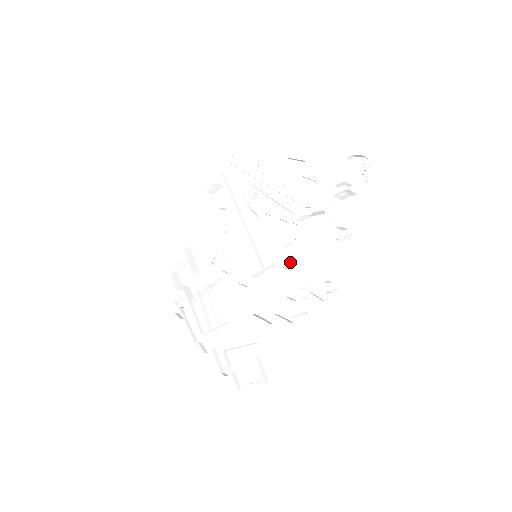
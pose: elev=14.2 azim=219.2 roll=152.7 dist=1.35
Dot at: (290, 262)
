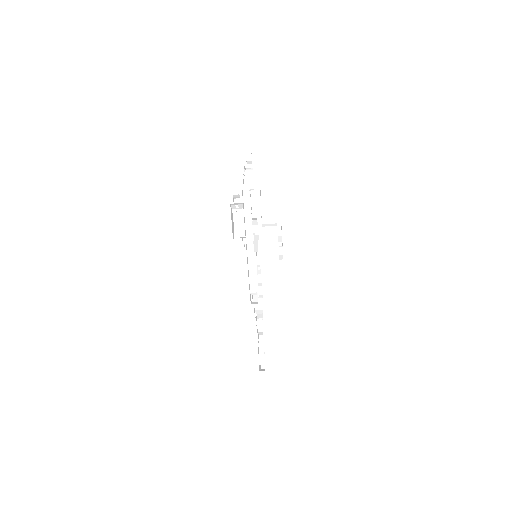
Dot at: occluded
